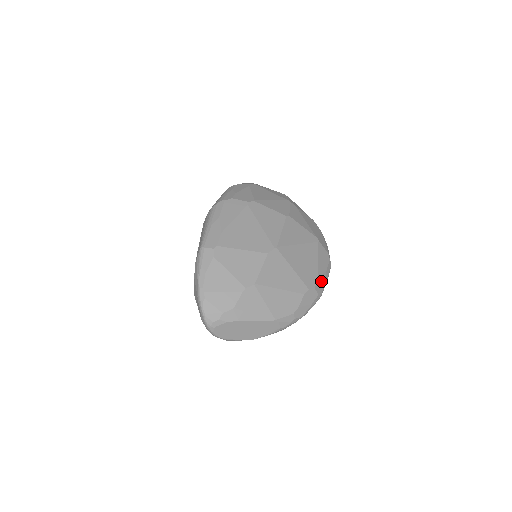
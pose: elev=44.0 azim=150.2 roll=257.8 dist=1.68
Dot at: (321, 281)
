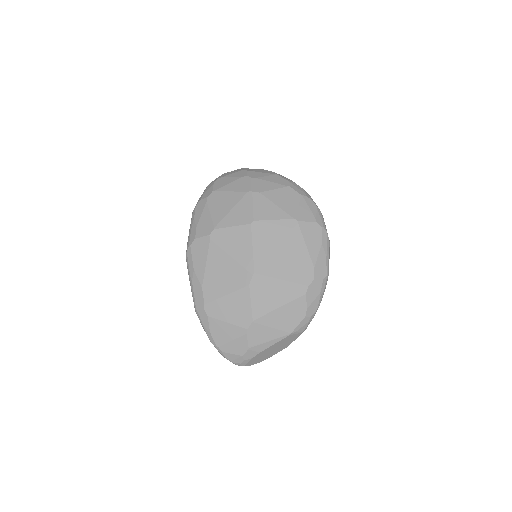
Dot at: (320, 263)
